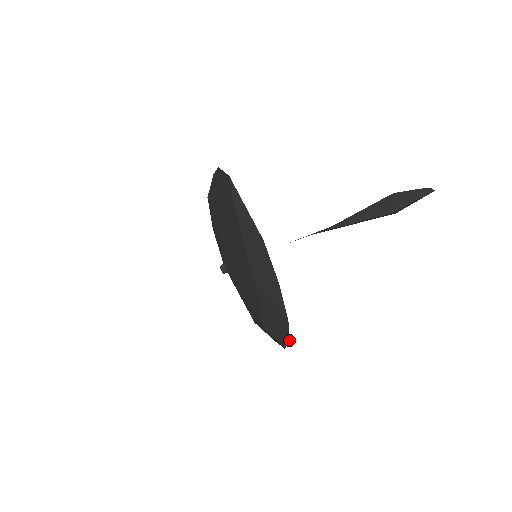
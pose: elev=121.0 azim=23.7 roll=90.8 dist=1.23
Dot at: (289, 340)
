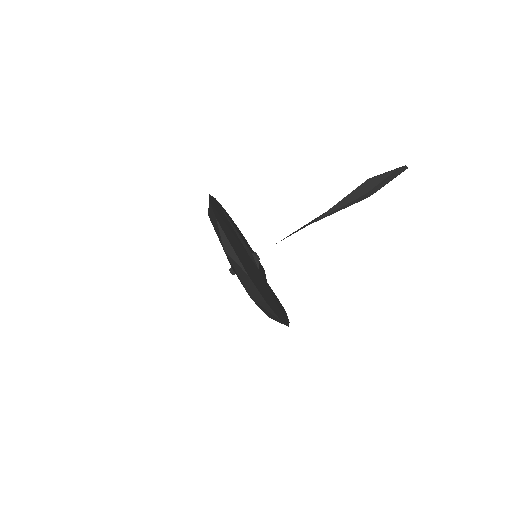
Dot at: occluded
